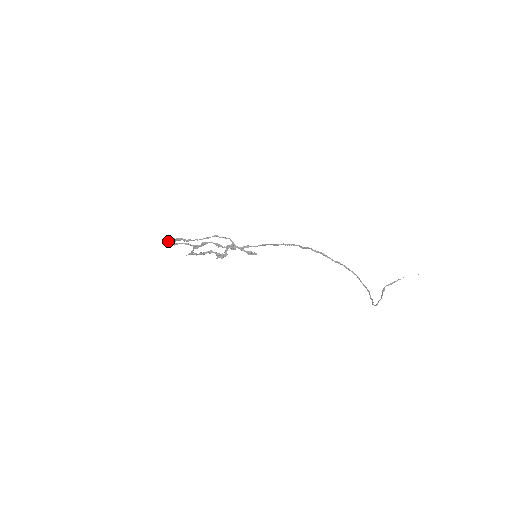
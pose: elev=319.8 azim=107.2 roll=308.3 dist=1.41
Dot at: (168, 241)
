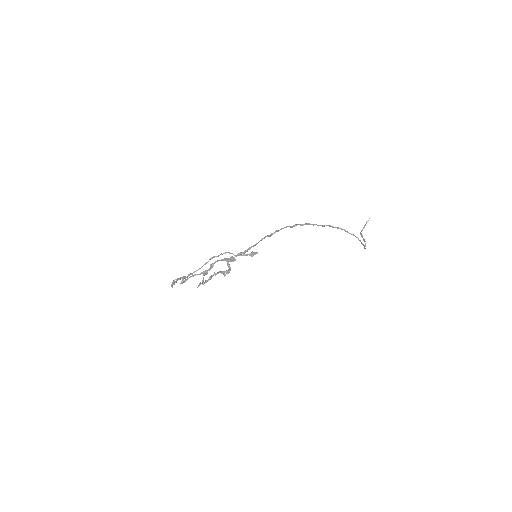
Dot at: (172, 285)
